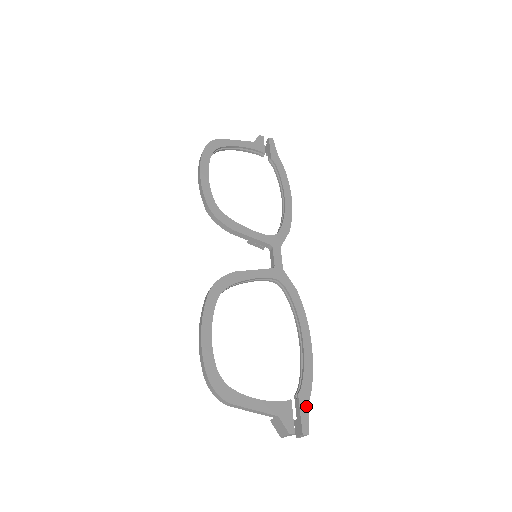
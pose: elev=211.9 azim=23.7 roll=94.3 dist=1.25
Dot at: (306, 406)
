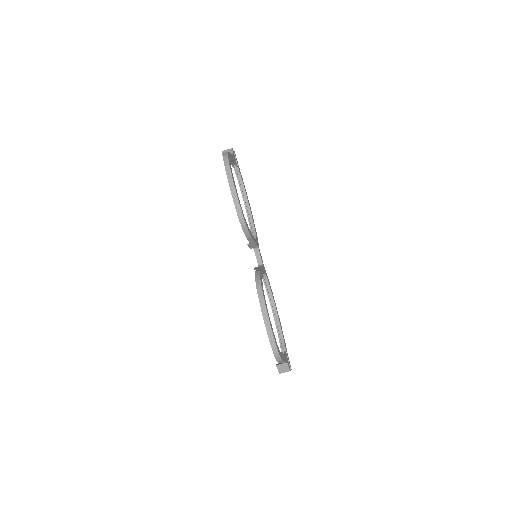
Dot at: occluded
